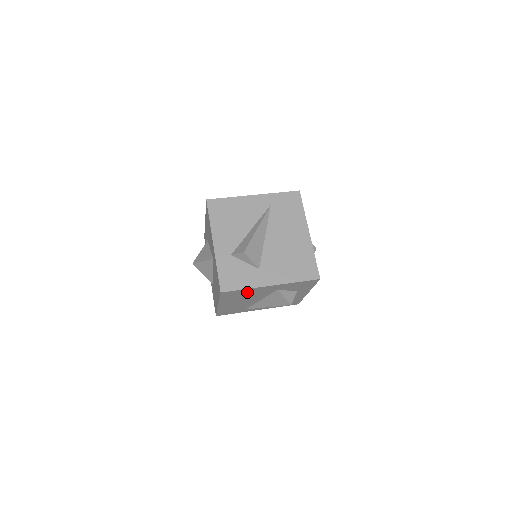
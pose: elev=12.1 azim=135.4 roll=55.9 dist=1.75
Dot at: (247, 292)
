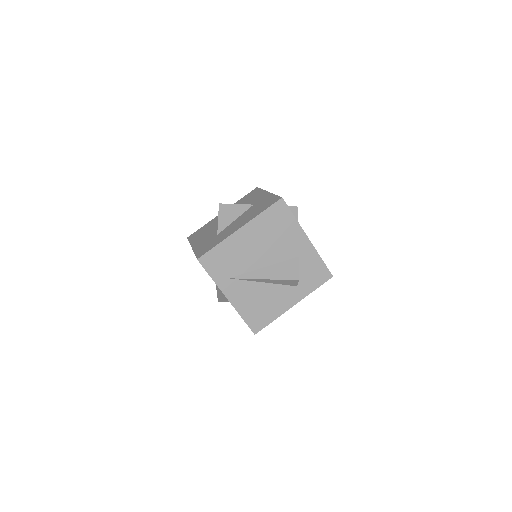
Dot at: (286, 228)
